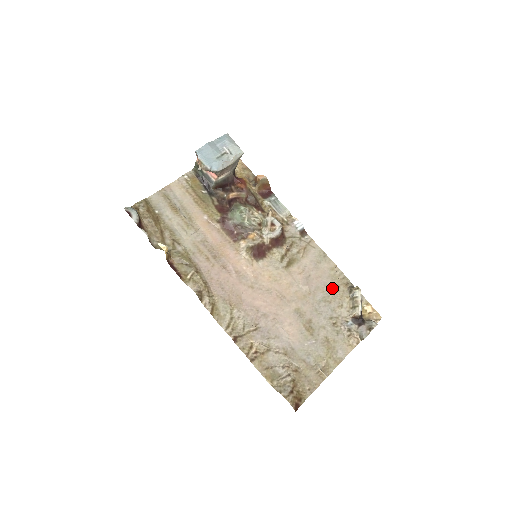
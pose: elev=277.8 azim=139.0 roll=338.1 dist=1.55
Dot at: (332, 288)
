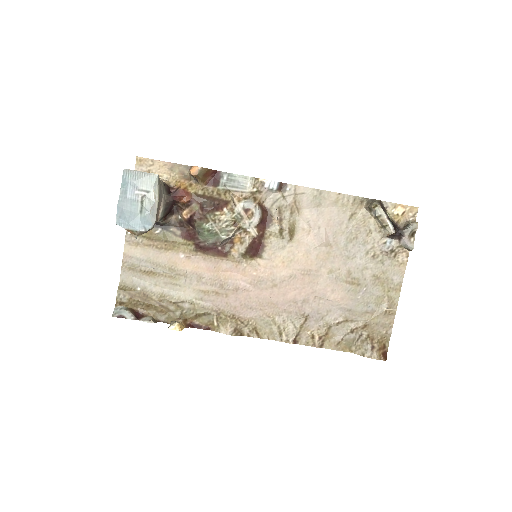
Dot at: (349, 221)
